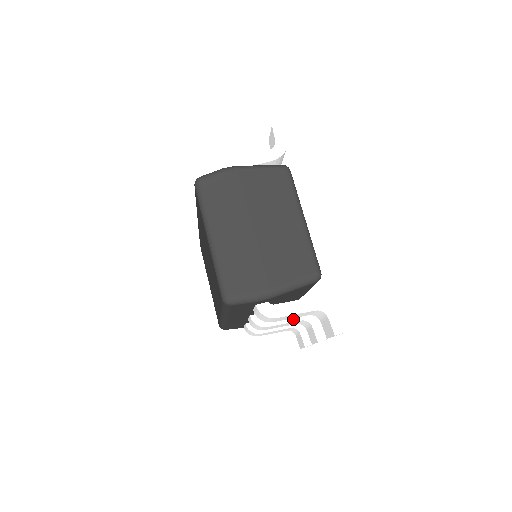
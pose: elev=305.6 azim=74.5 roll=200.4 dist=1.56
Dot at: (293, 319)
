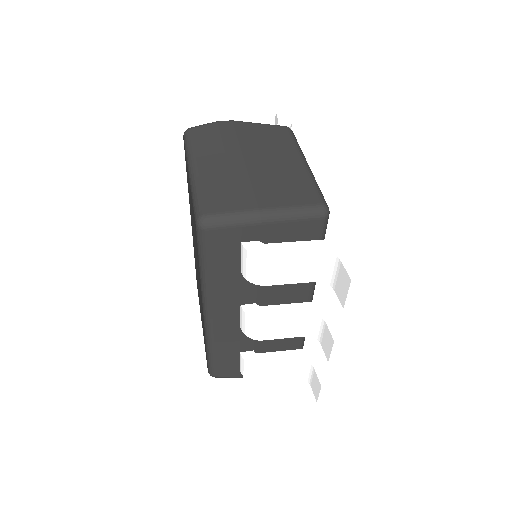
Dot at: (299, 312)
